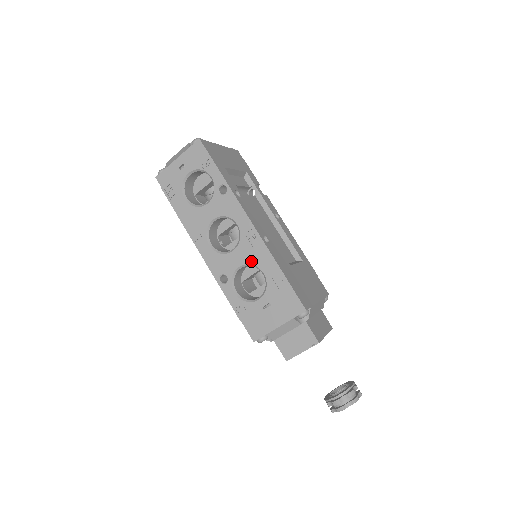
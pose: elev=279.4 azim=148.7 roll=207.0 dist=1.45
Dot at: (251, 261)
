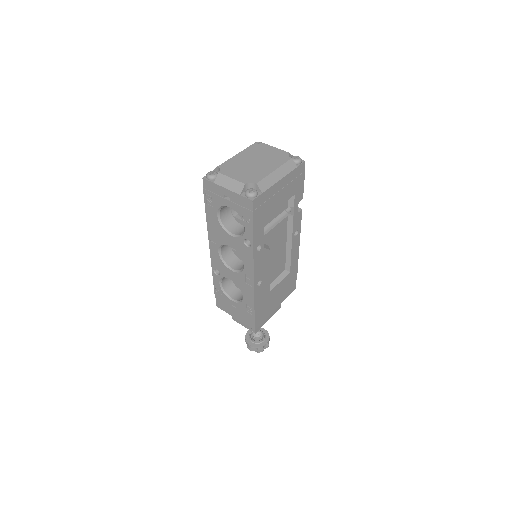
Dot at: (240, 286)
